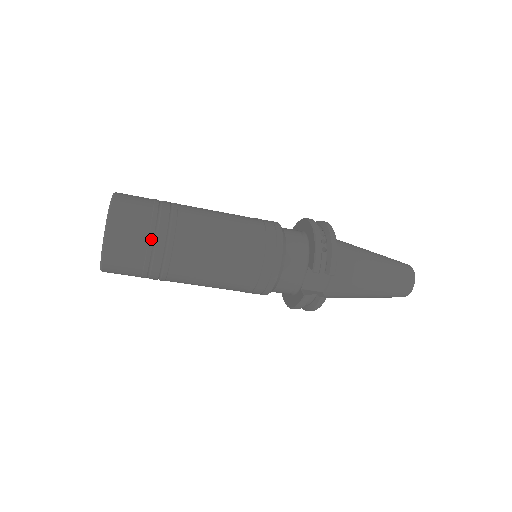
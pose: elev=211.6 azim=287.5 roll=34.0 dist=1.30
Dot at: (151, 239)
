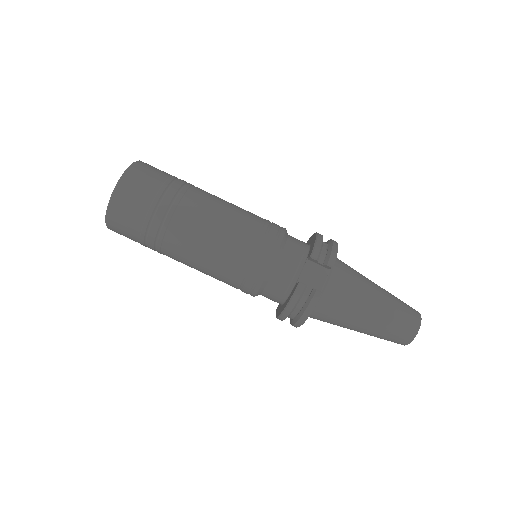
Dot at: (163, 188)
